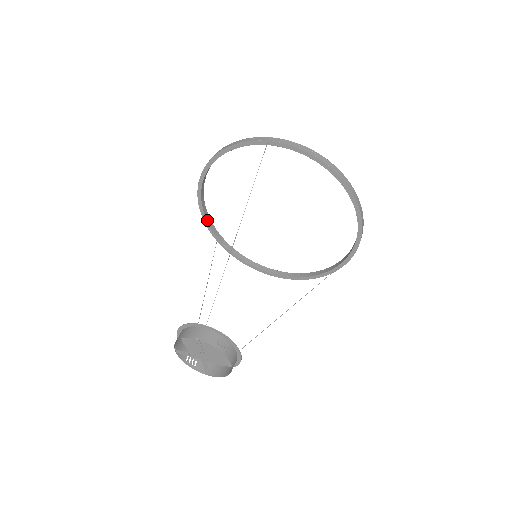
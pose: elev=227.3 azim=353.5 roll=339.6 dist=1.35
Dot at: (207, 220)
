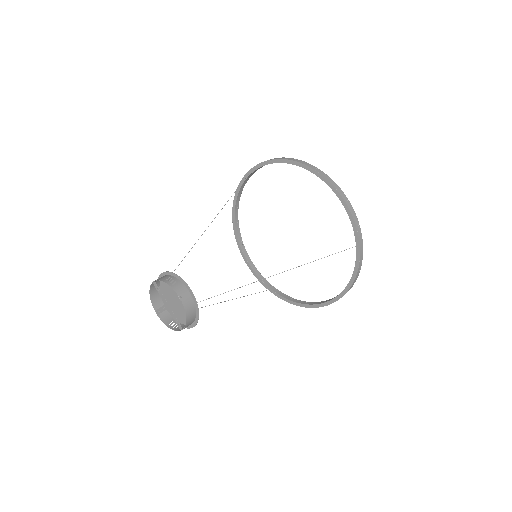
Dot at: (256, 273)
